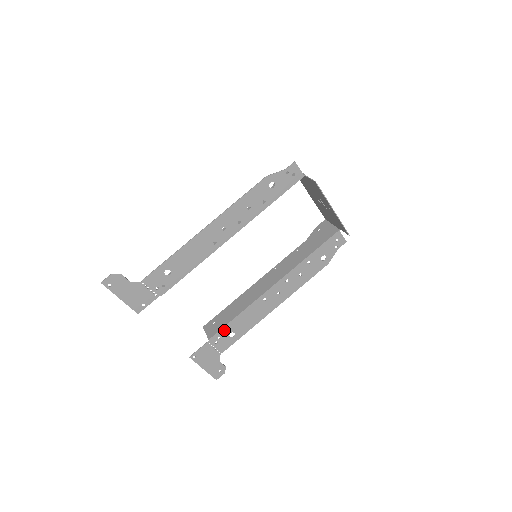
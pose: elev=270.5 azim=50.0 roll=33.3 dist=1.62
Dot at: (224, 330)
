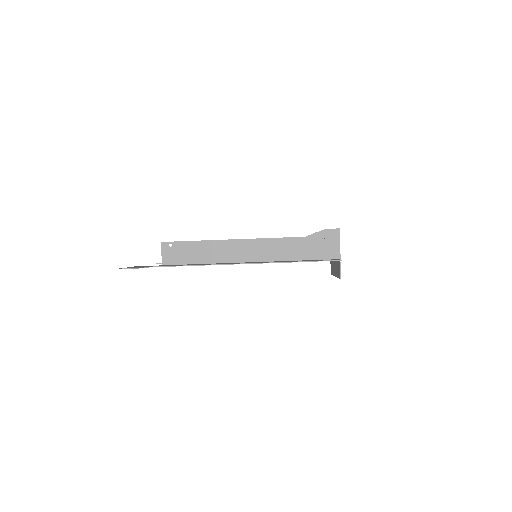
Dot at: occluded
